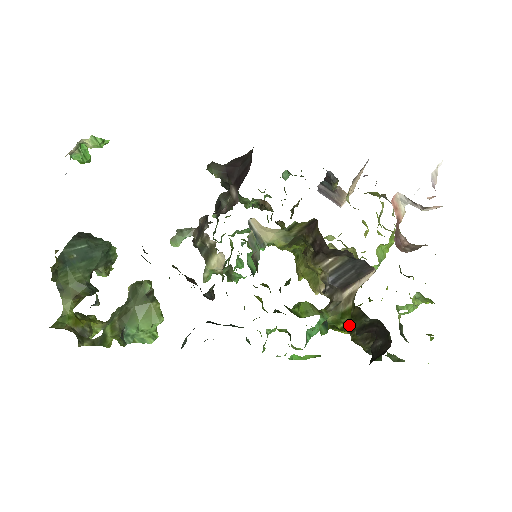
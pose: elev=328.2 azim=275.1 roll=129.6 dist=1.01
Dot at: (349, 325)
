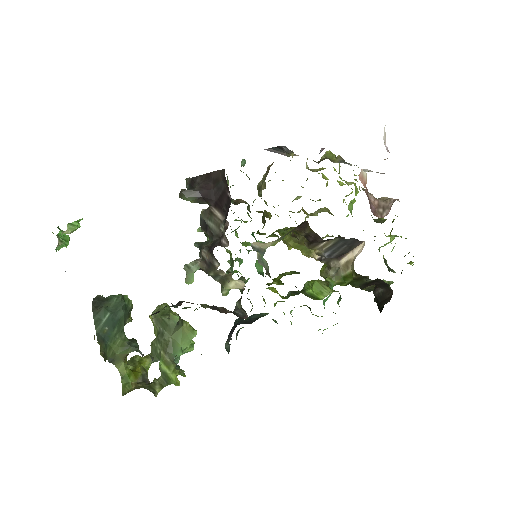
Dot at: (353, 284)
